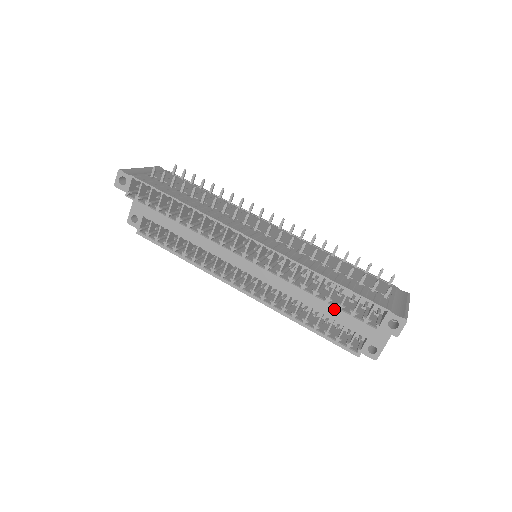
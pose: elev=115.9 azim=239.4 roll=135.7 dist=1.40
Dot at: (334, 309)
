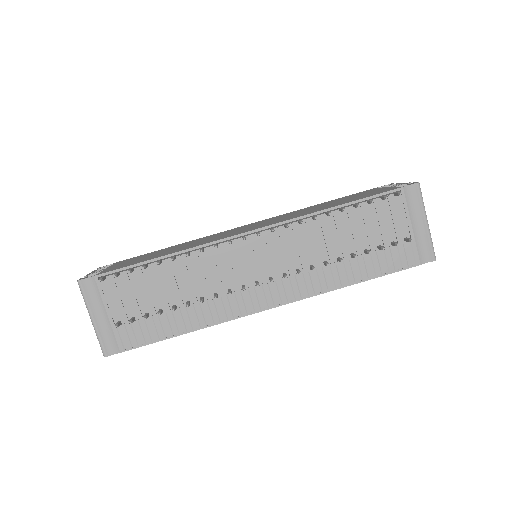
Dot at: occluded
